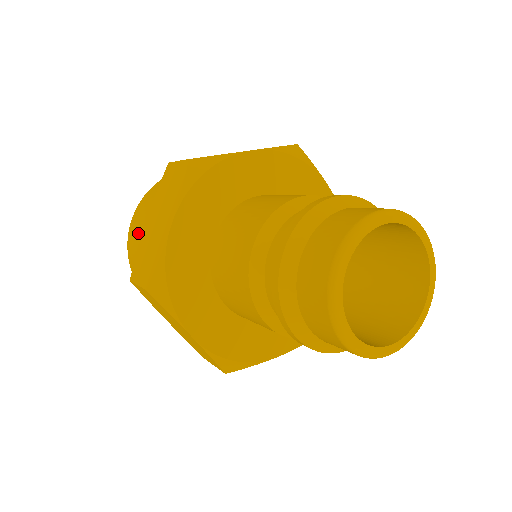
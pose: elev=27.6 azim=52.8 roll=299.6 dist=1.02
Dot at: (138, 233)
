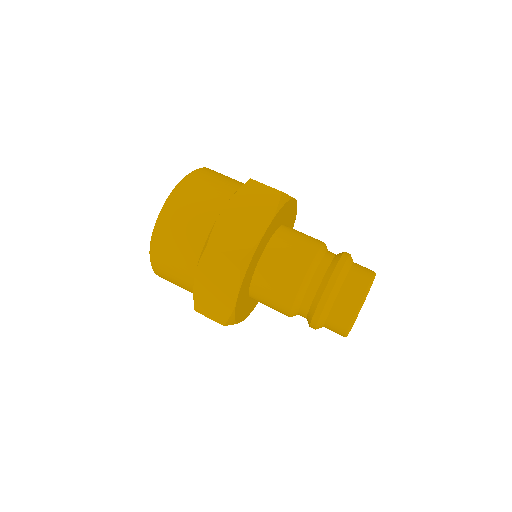
Dot at: (171, 268)
